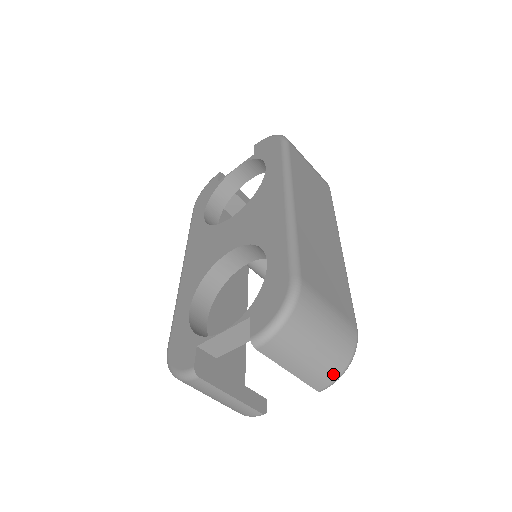
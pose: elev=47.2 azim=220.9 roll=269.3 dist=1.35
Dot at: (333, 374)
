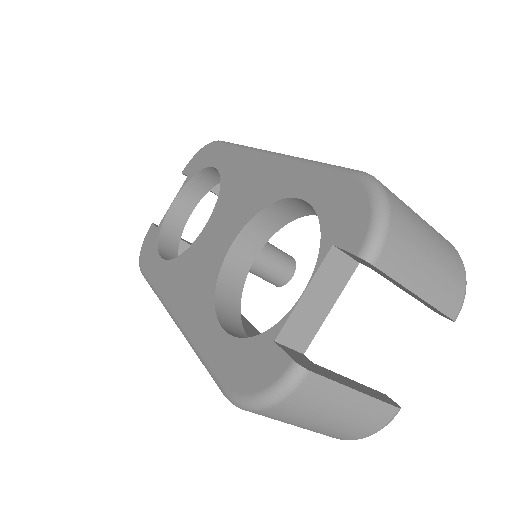
Dot at: (459, 283)
